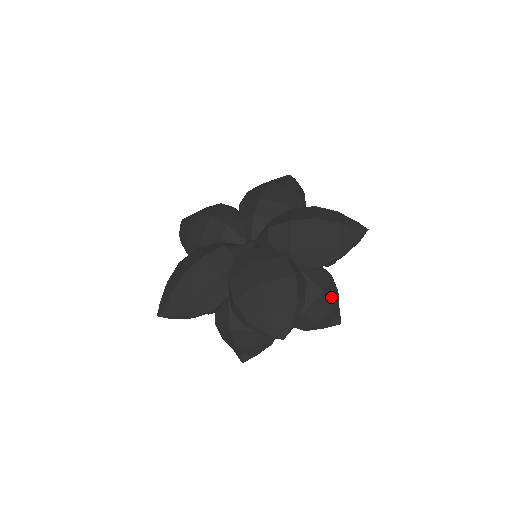
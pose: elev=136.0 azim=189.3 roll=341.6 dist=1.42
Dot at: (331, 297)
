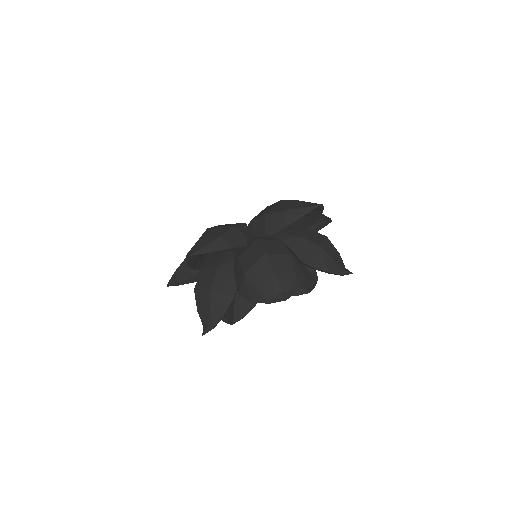
Dot at: (277, 266)
